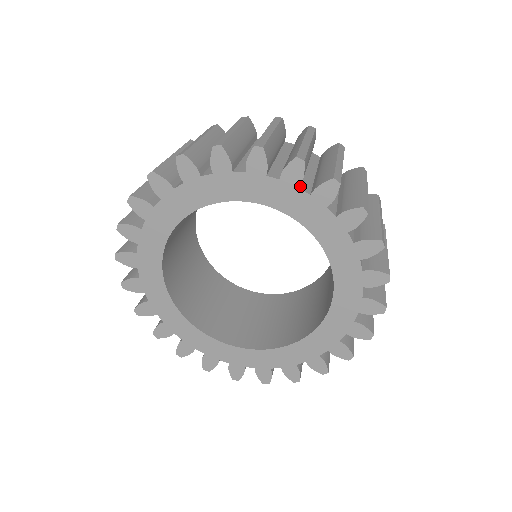
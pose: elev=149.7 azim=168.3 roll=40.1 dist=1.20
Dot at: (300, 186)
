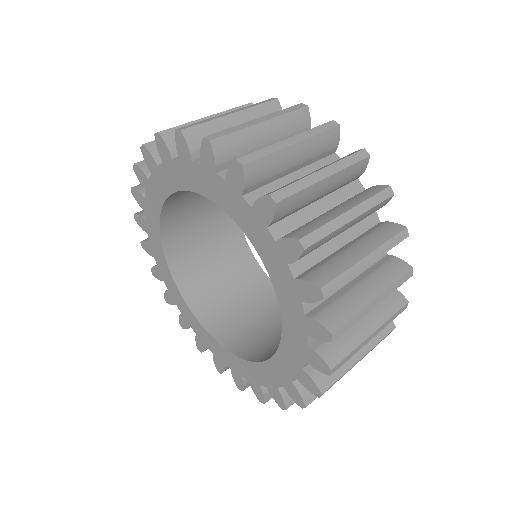
Dot at: occluded
